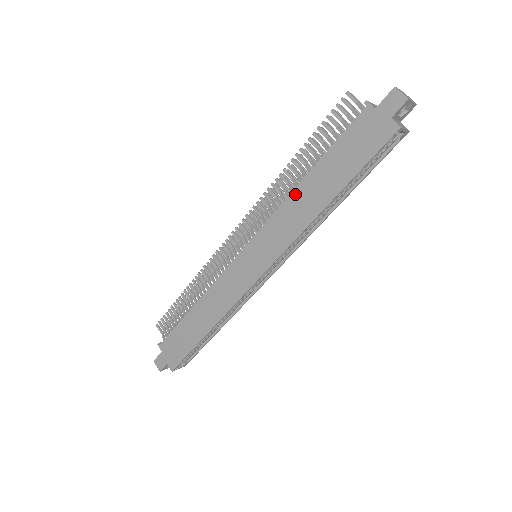
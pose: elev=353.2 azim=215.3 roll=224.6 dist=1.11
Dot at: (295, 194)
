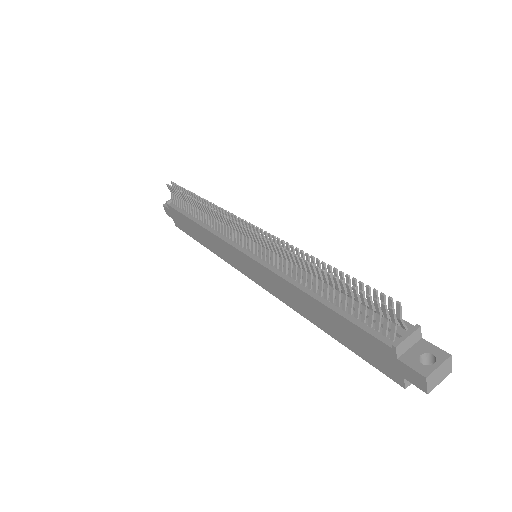
Dot at: (297, 291)
